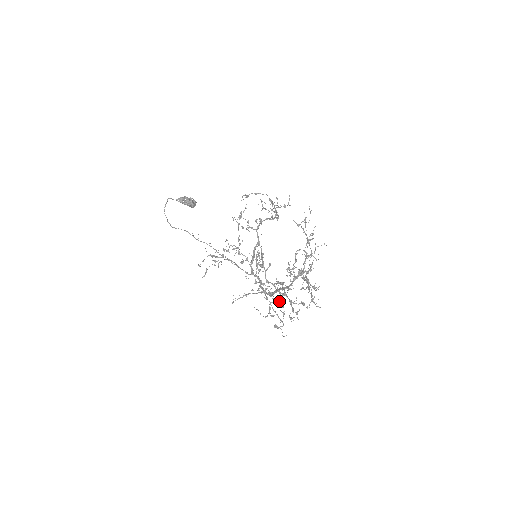
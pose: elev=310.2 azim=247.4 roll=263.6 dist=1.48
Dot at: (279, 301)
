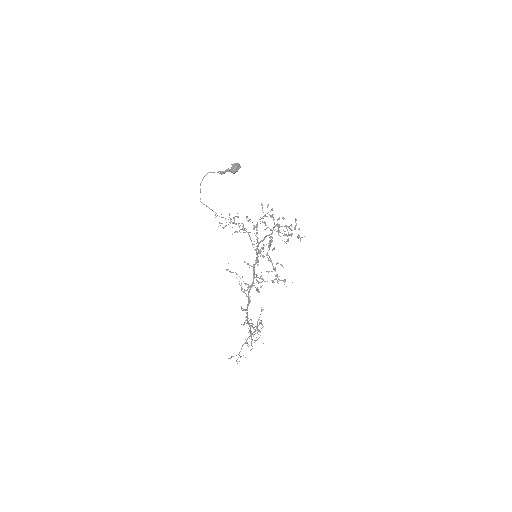
Dot at: (249, 301)
